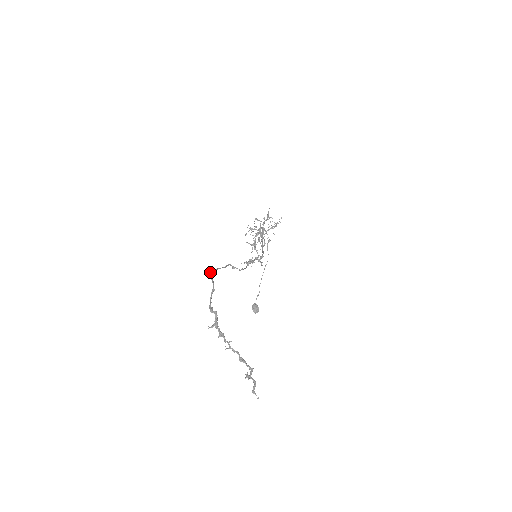
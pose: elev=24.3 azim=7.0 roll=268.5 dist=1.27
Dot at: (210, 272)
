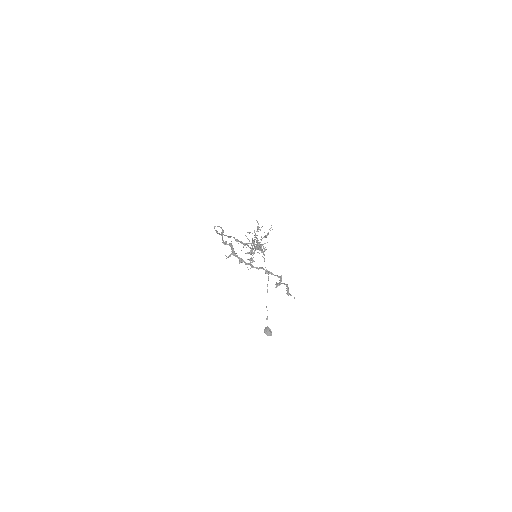
Dot at: (215, 230)
